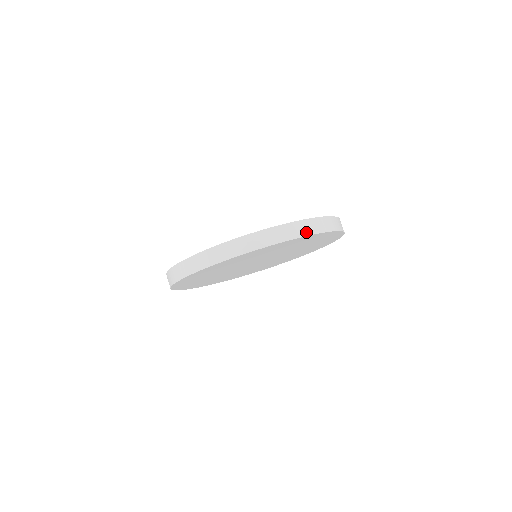
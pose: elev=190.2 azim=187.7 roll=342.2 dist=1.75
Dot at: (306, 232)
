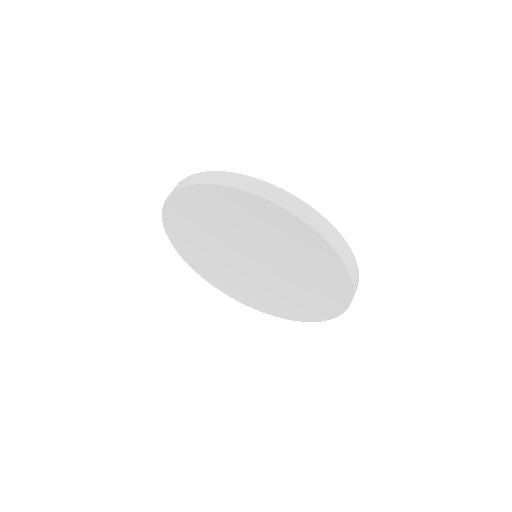
Dot at: (286, 205)
